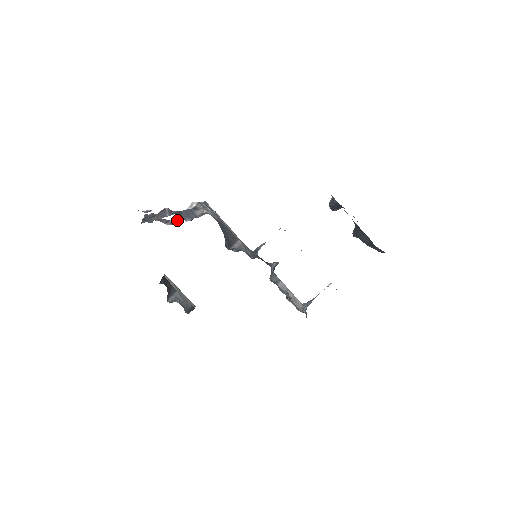
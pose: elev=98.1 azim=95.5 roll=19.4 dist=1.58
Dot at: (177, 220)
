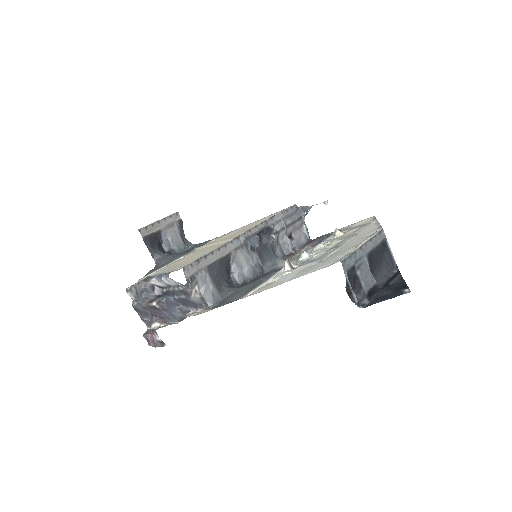
Dot at: (162, 283)
